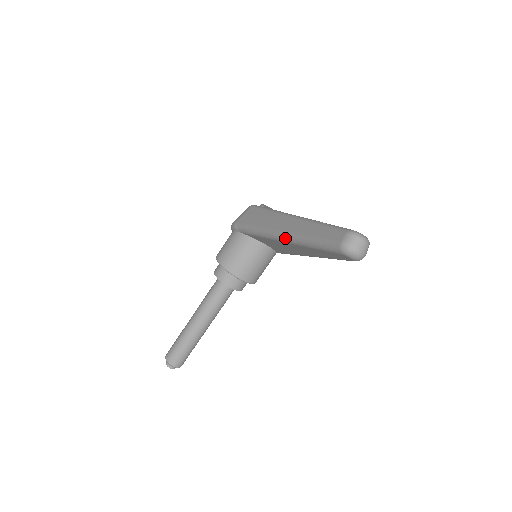
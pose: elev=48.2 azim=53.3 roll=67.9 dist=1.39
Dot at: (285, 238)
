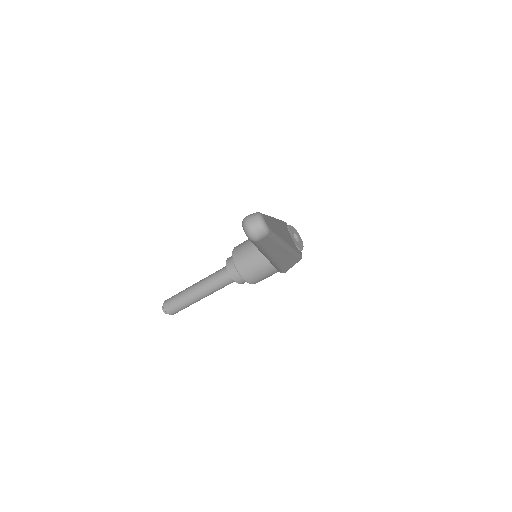
Dot at: occluded
